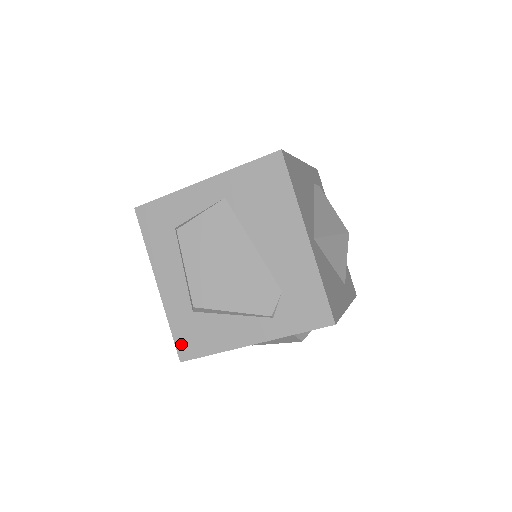
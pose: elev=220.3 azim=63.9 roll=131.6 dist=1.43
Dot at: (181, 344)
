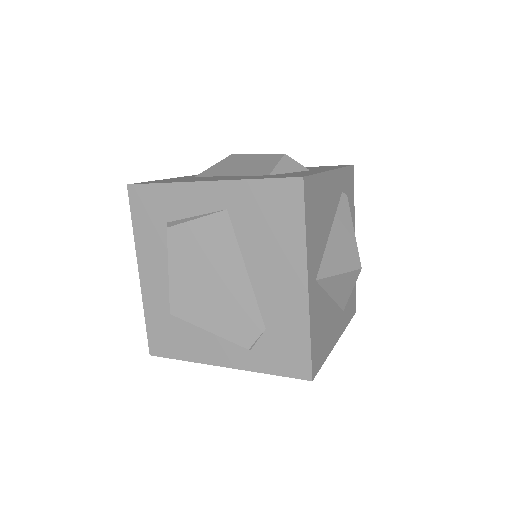
Dot at: (153, 339)
